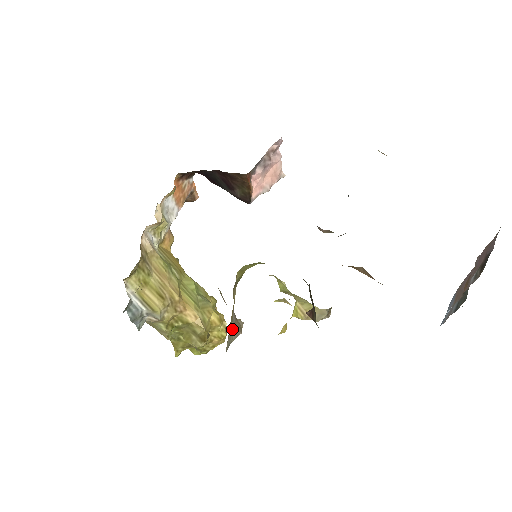
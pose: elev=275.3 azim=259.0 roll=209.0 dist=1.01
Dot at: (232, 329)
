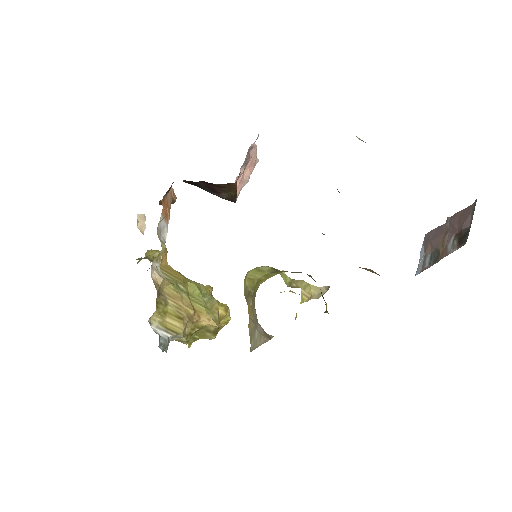
Dot at: (257, 336)
